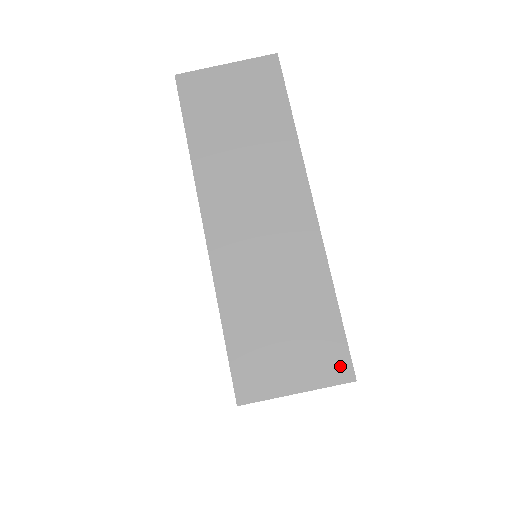
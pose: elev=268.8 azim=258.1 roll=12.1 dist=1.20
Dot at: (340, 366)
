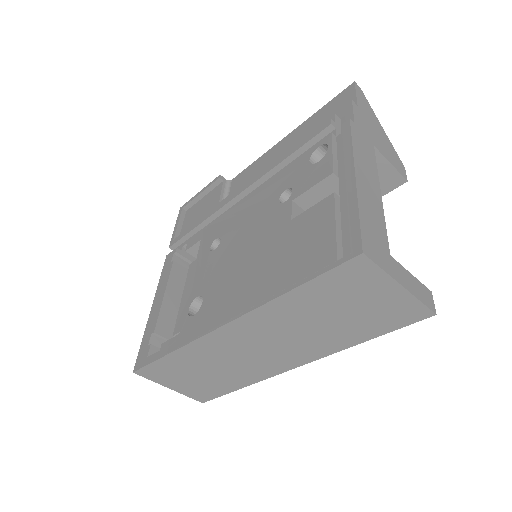
Dot at: (203, 397)
